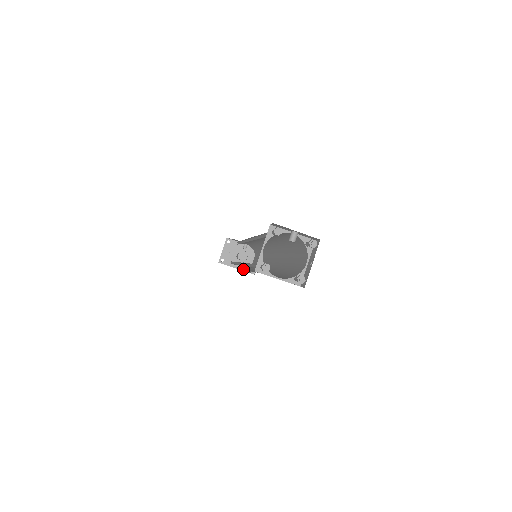
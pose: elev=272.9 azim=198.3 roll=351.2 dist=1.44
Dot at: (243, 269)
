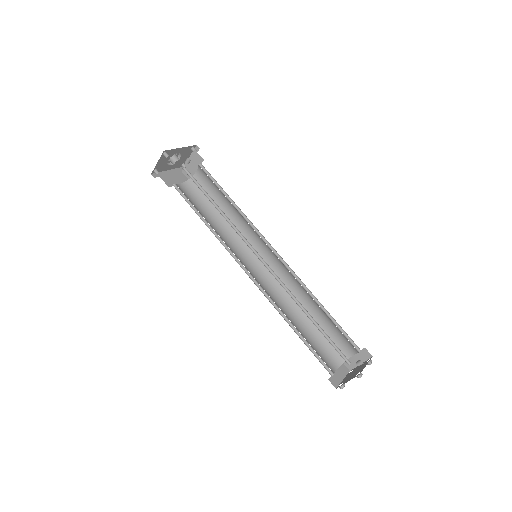
Dot at: (174, 168)
